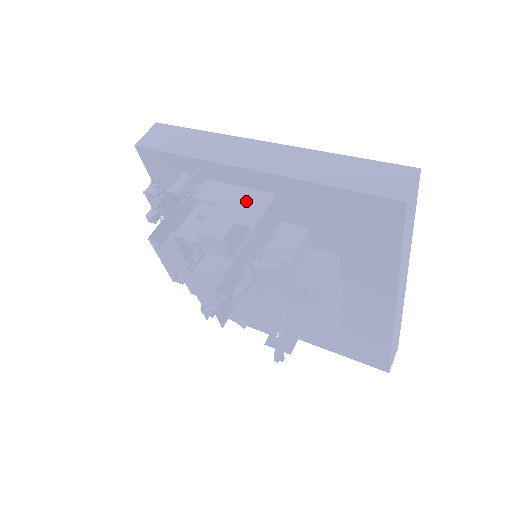
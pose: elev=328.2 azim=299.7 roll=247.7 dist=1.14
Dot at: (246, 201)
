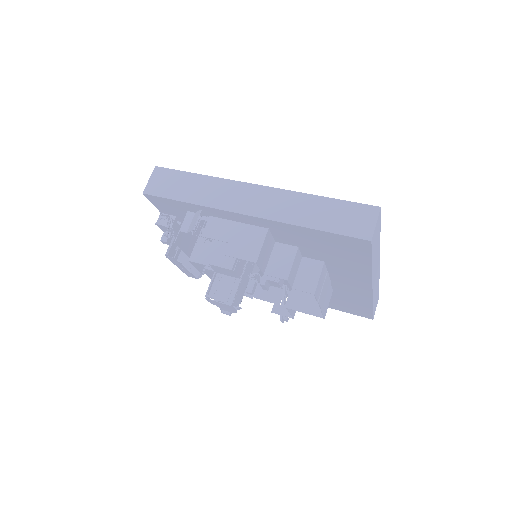
Dot at: (246, 237)
